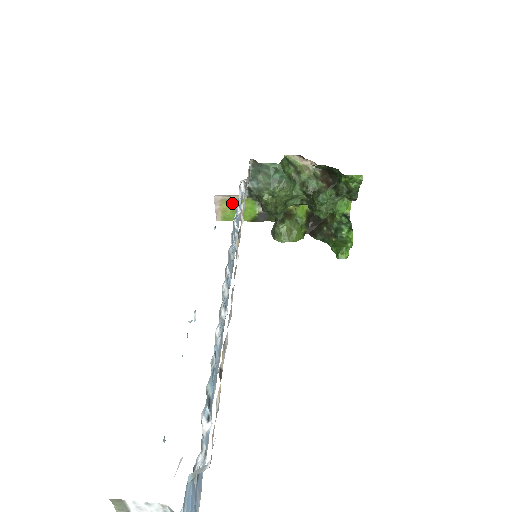
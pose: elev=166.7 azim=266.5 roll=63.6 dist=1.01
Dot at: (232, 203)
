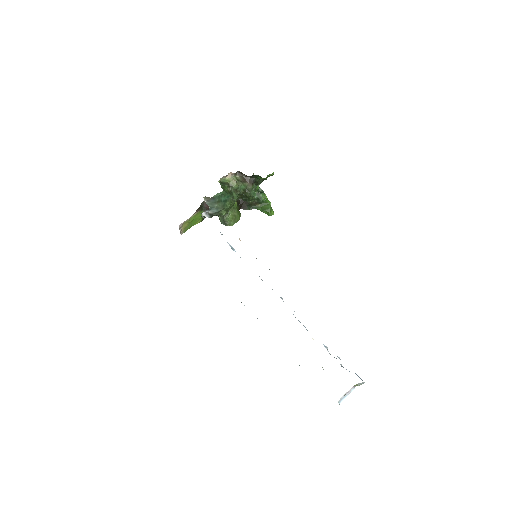
Dot at: (189, 221)
